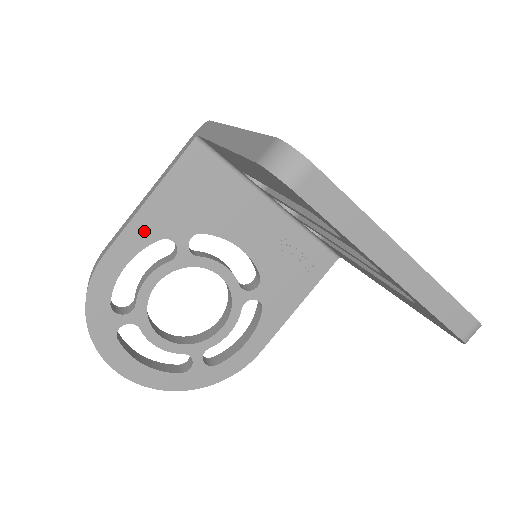
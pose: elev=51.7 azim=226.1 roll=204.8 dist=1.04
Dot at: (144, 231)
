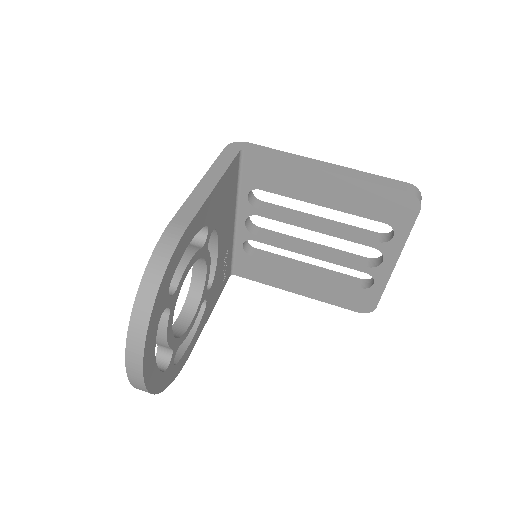
Dot at: (205, 213)
